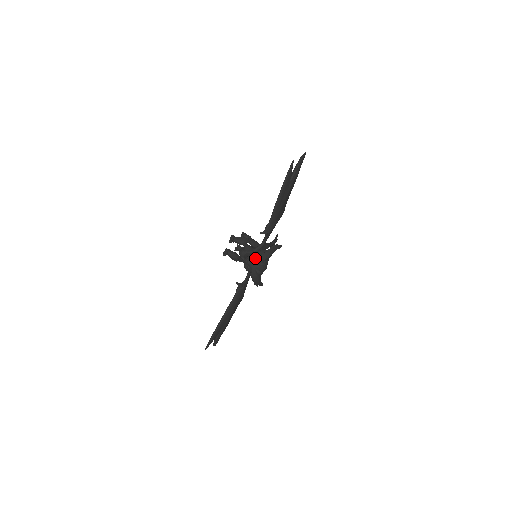
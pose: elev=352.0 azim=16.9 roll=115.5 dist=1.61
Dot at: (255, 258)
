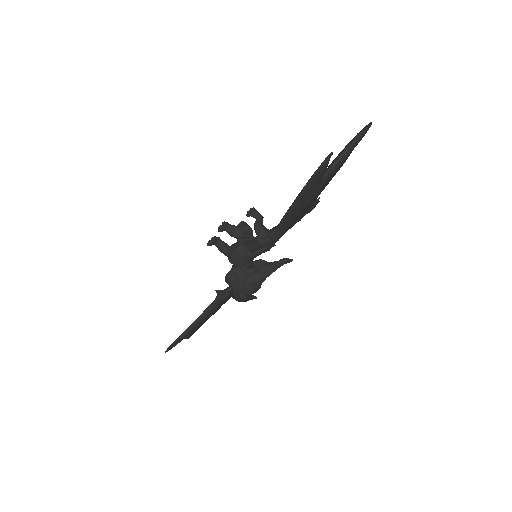
Dot at: (241, 277)
